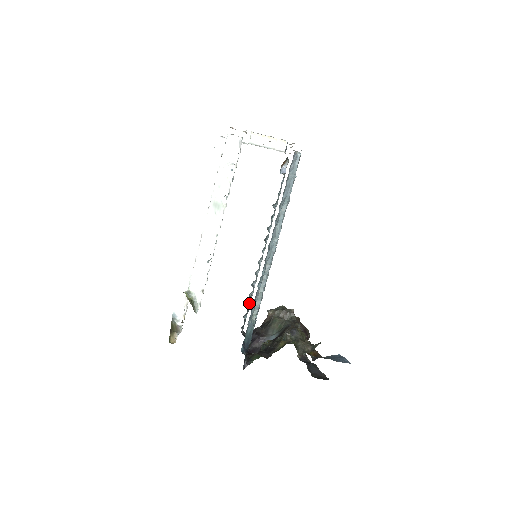
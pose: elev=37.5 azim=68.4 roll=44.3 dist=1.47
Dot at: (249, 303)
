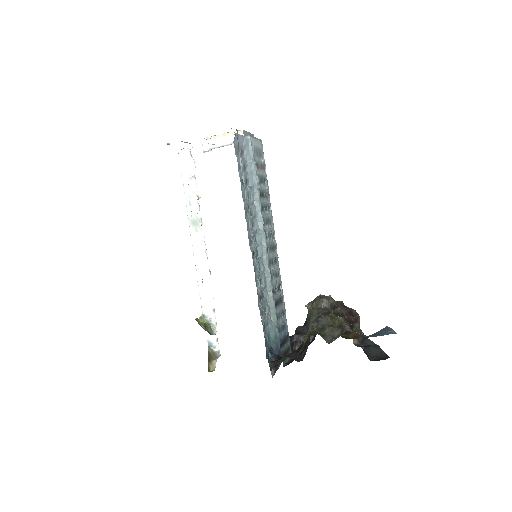
Dot at: occluded
